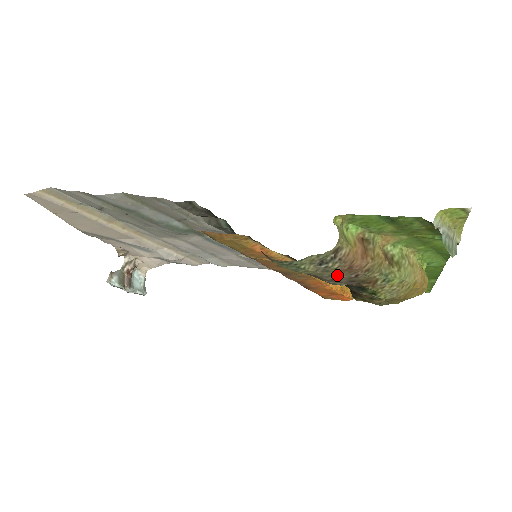
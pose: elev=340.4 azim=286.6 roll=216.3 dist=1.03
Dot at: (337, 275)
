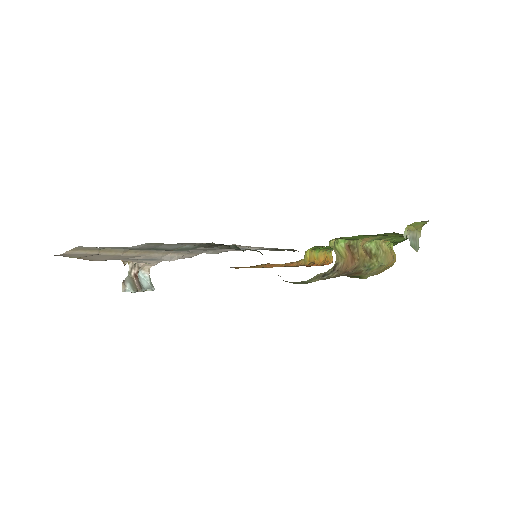
Dot at: occluded
